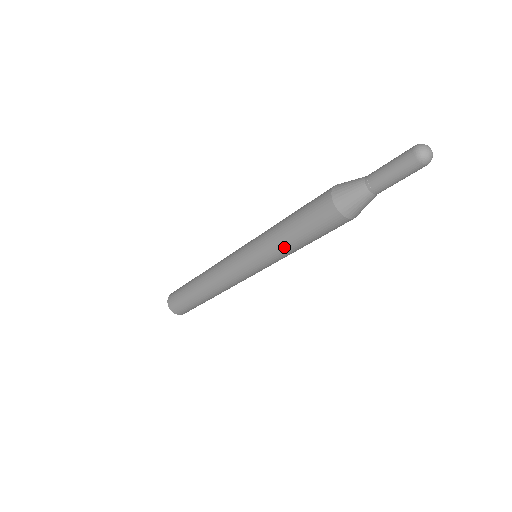
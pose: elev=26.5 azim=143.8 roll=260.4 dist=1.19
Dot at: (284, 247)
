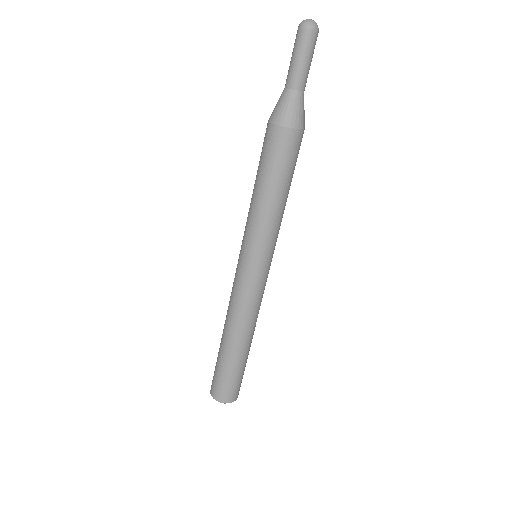
Dot at: (259, 207)
